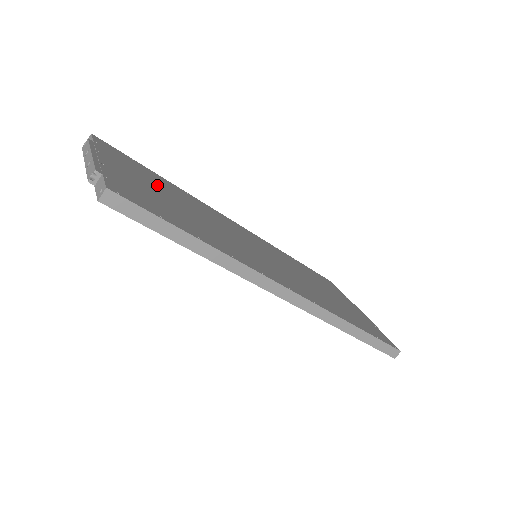
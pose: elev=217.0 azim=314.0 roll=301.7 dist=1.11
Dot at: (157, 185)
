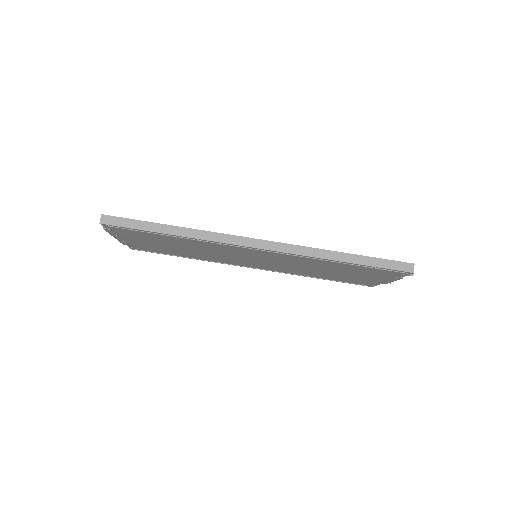
Dot at: occluded
